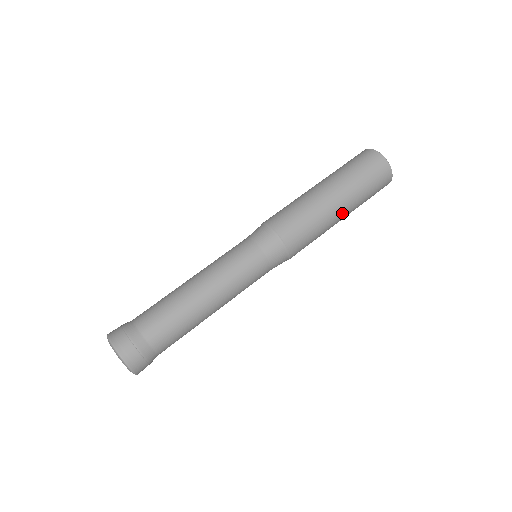
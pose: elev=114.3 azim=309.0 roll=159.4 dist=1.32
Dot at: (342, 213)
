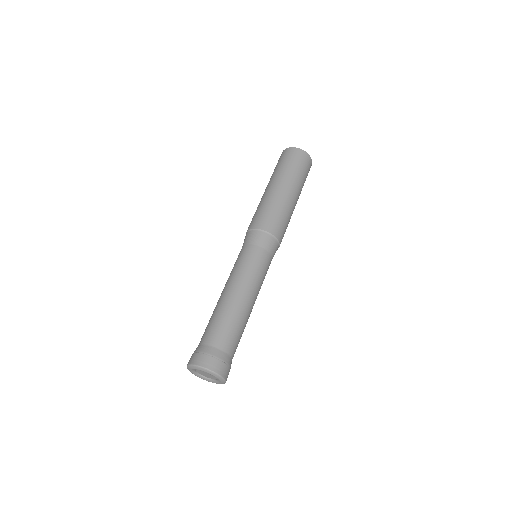
Dot at: occluded
